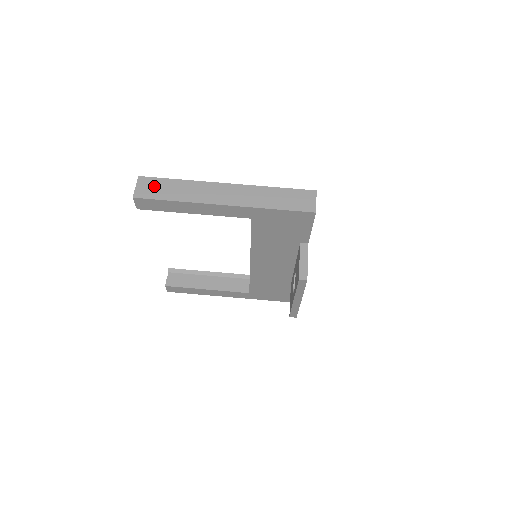
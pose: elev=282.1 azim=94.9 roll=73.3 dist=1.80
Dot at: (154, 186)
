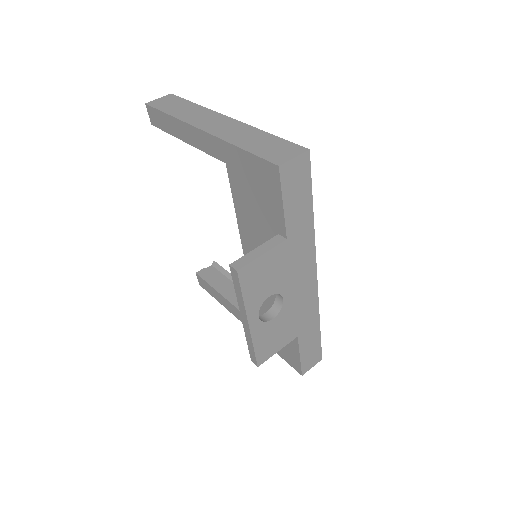
Dot at: (171, 102)
